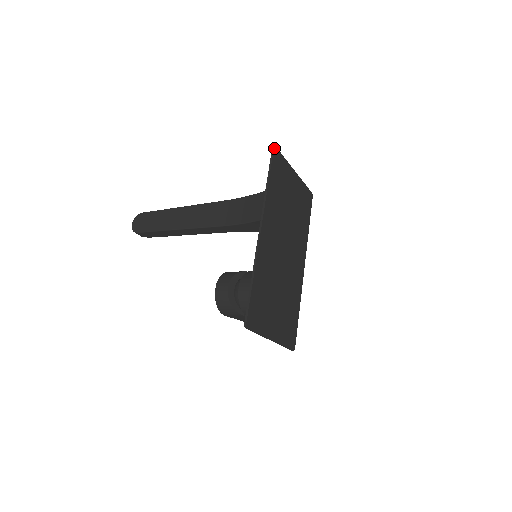
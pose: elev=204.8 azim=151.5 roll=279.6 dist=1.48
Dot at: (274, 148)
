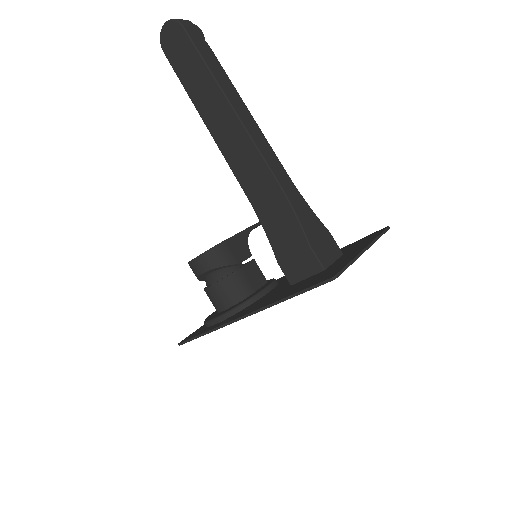
Dot at: (332, 280)
